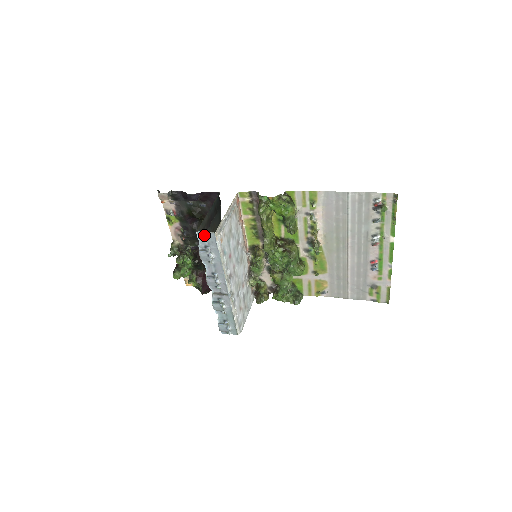
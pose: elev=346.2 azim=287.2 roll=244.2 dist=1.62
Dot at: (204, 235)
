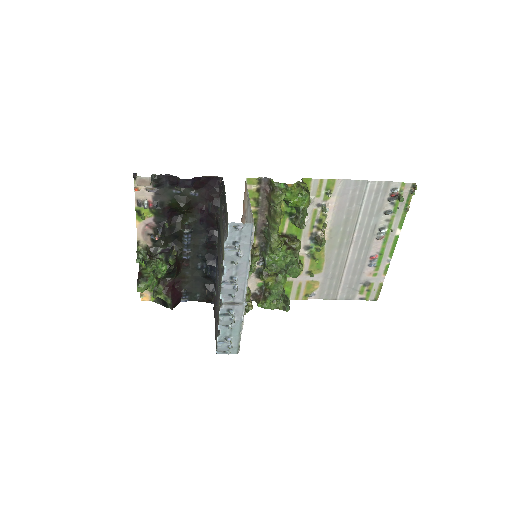
Dot at: (239, 227)
